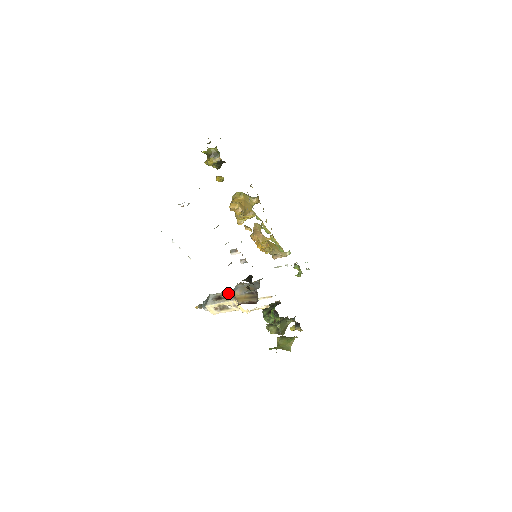
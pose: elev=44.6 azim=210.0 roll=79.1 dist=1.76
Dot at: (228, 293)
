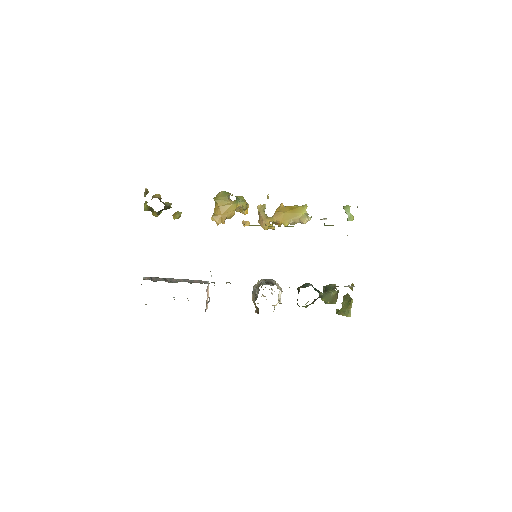
Dot at: occluded
